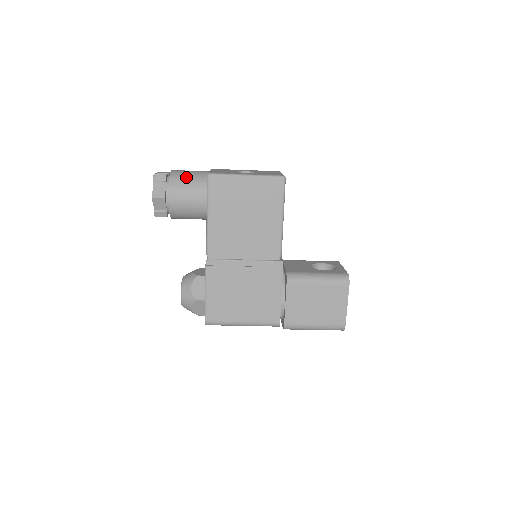
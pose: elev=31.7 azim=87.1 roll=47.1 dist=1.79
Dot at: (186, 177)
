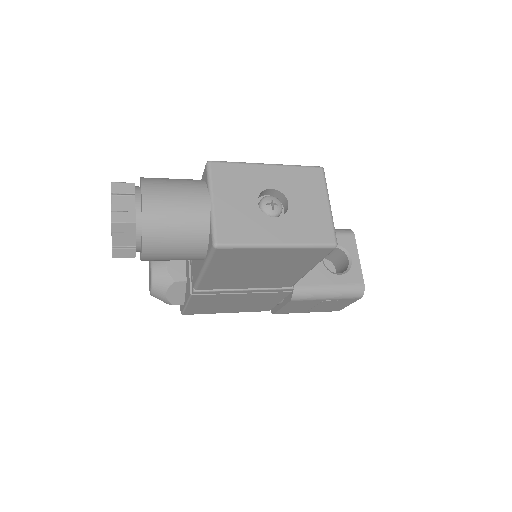
Dot at: (172, 229)
